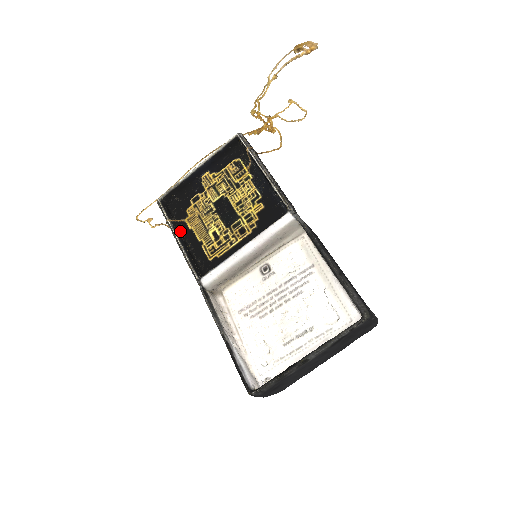
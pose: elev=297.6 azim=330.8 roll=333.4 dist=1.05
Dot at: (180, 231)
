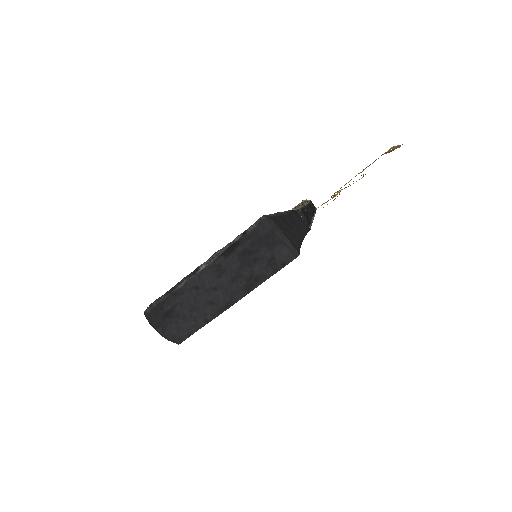
Dot at: occluded
